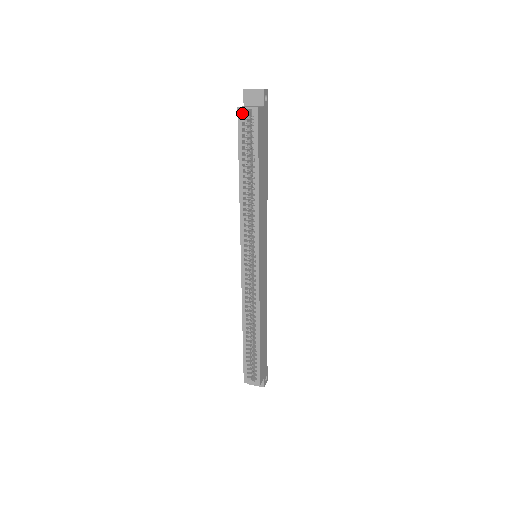
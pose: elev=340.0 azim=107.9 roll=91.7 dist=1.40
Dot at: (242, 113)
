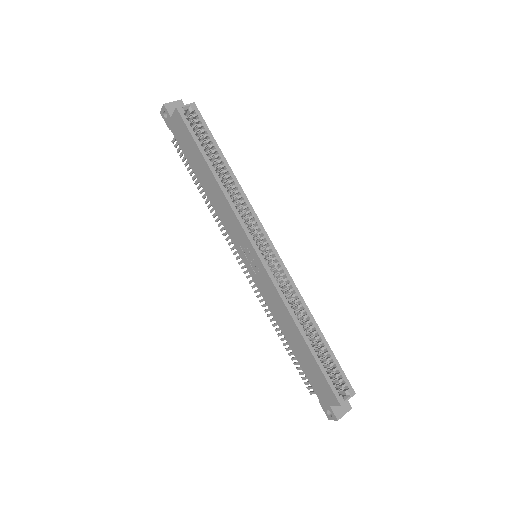
Dot at: (183, 111)
